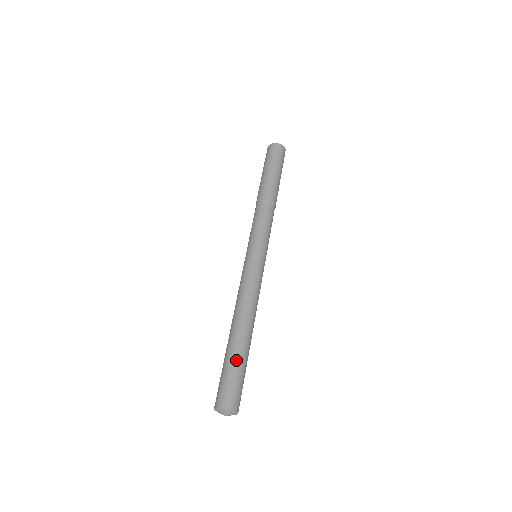
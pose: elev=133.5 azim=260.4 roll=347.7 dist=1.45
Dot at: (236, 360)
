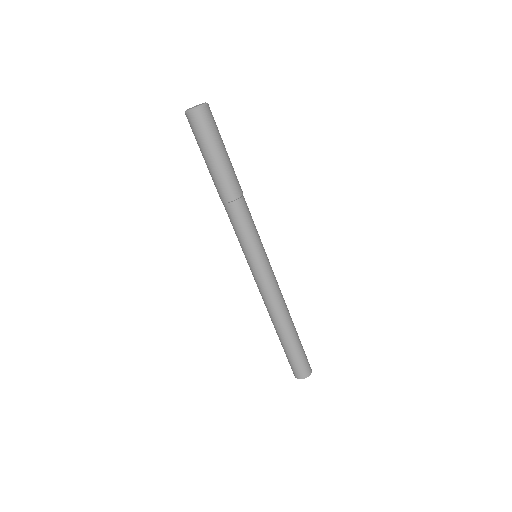
Dot at: (295, 349)
